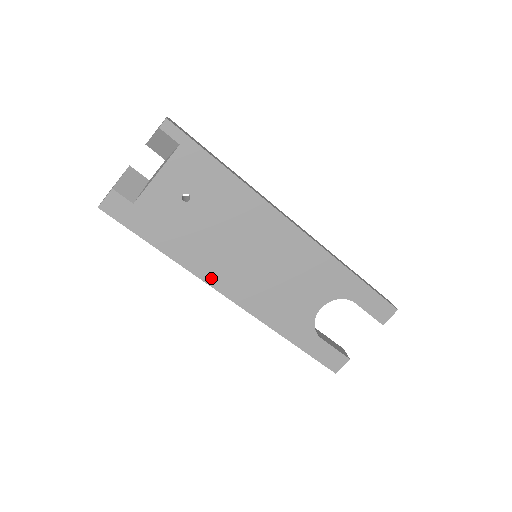
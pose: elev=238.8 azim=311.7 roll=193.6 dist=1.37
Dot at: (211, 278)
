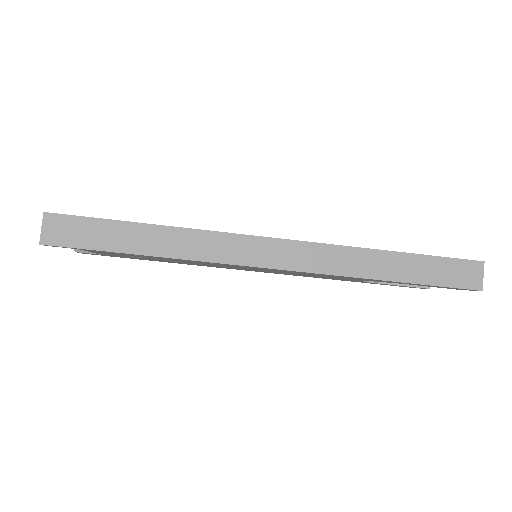
Dot at: occluded
